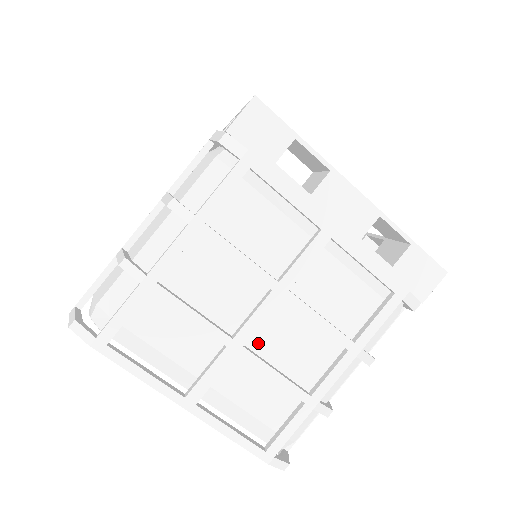
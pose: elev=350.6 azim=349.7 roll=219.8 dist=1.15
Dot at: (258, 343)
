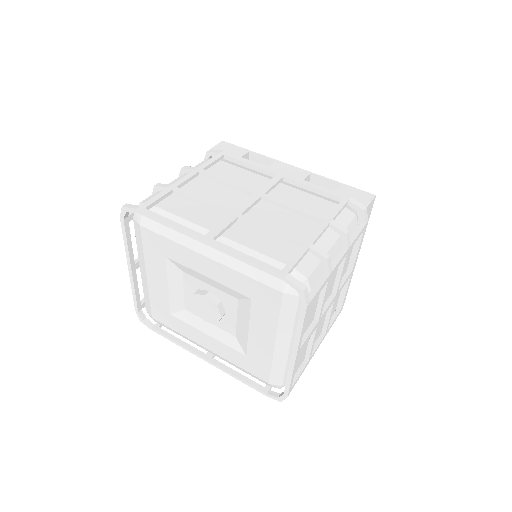
Dot at: occluded
